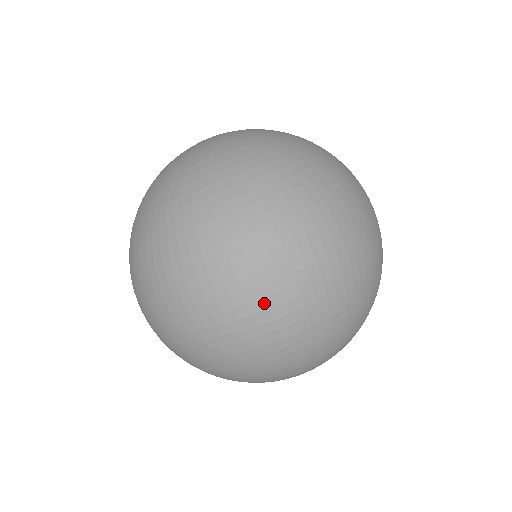
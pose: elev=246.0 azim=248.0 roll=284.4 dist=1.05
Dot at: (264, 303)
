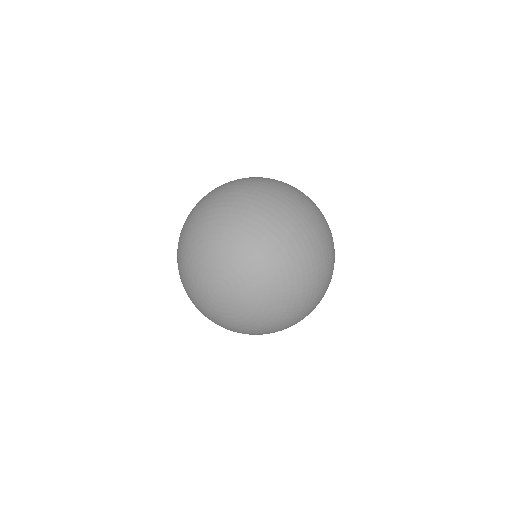
Dot at: occluded
